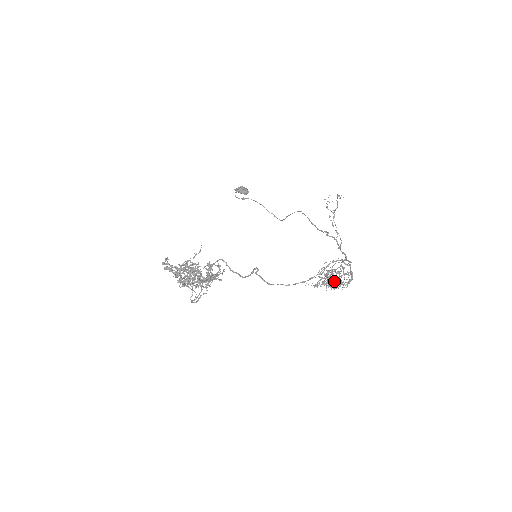
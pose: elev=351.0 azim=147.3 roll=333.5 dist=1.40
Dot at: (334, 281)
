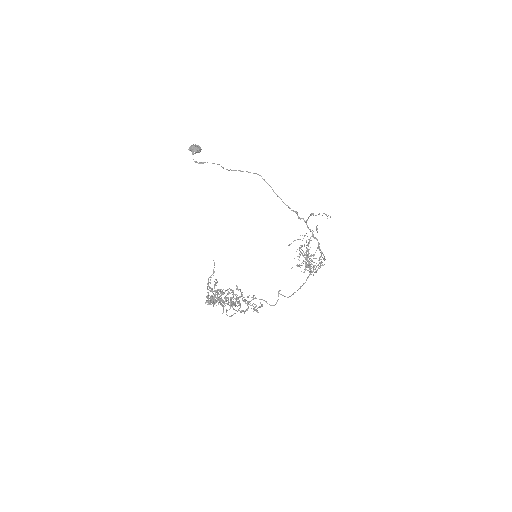
Dot at: occluded
